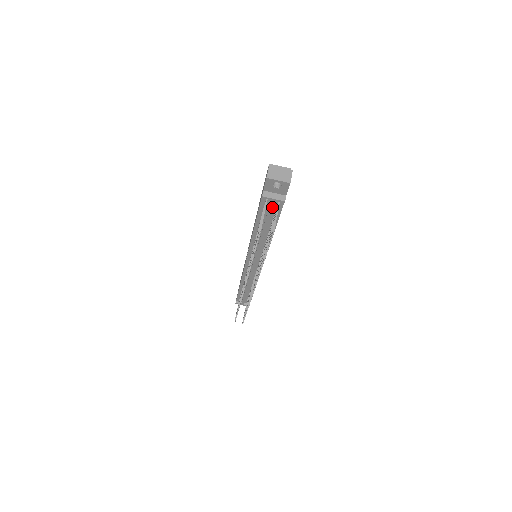
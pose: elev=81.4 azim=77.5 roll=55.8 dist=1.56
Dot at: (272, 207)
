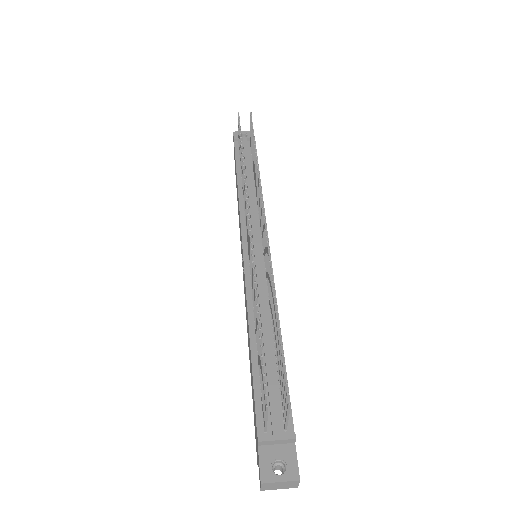
Dot at: (246, 145)
